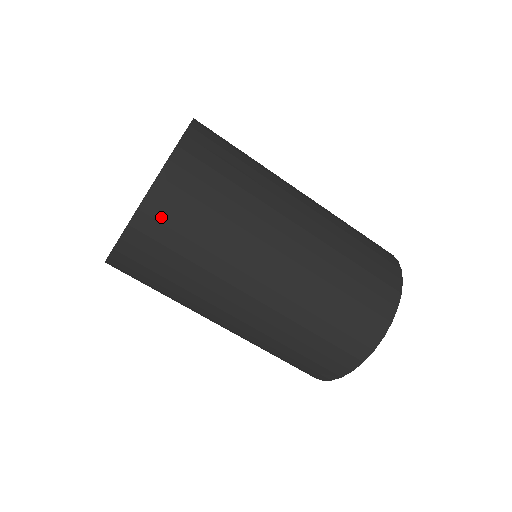
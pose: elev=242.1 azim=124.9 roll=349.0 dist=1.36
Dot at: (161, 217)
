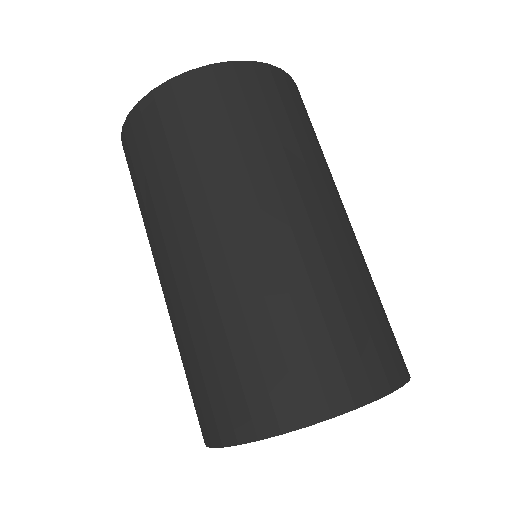
Dot at: (263, 83)
